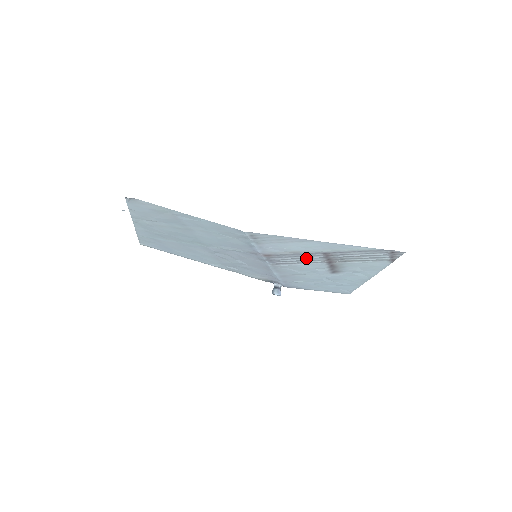
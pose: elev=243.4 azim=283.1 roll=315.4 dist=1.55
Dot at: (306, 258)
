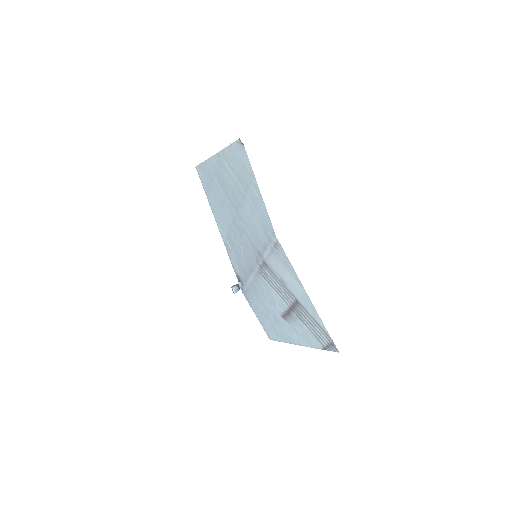
Dot at: (283, 291)
